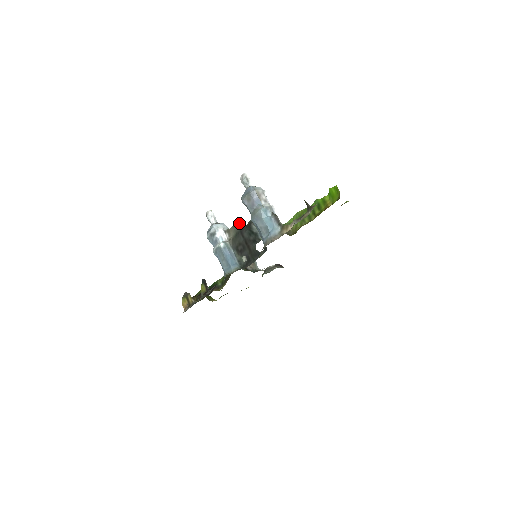
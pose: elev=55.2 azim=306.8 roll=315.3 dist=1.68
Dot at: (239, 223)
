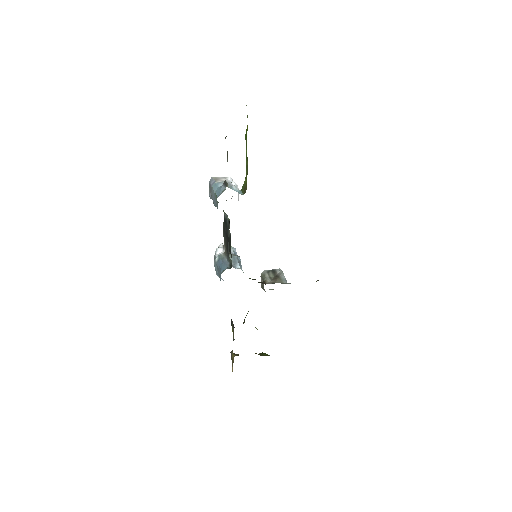
Dot at: (223, 226)
